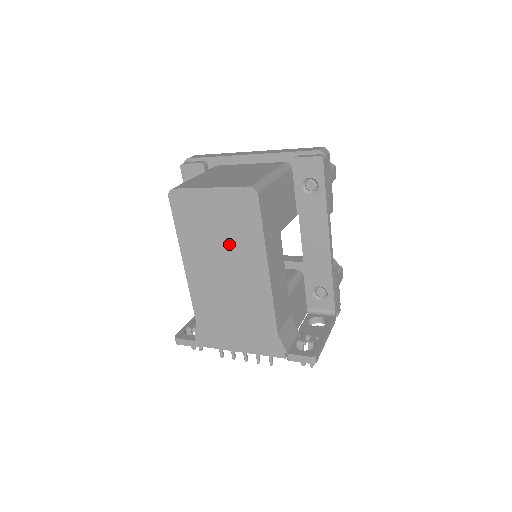
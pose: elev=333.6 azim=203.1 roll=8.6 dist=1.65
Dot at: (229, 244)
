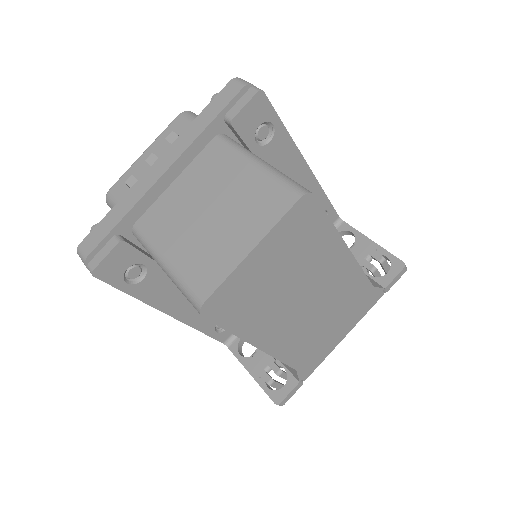
Dot at: (300, 275)
